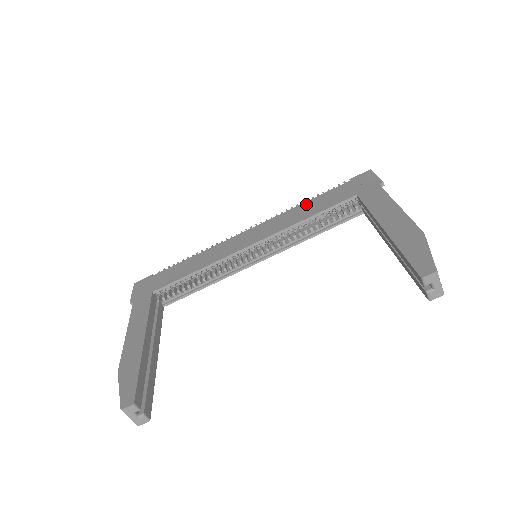
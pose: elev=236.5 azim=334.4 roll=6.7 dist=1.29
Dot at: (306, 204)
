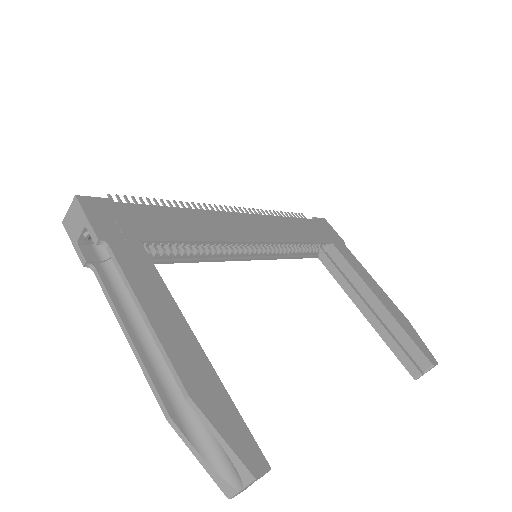
Dot at: (290, 221)
